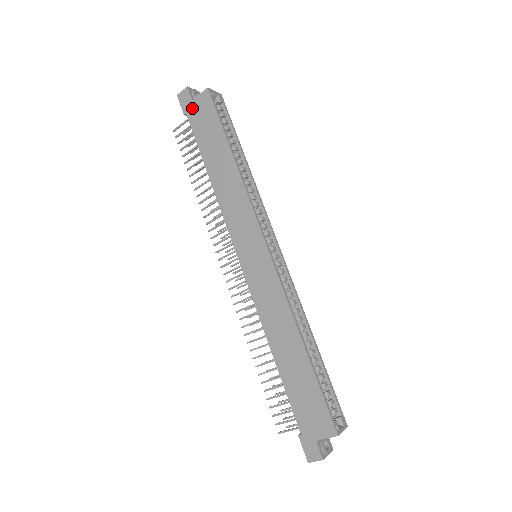
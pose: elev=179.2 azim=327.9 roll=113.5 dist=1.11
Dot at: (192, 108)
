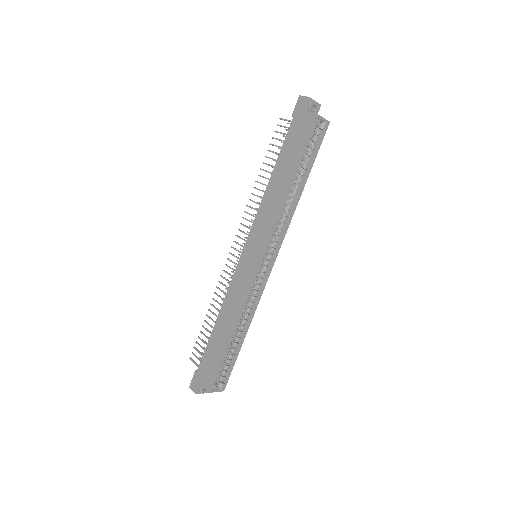
Dot at: (299, 117)
